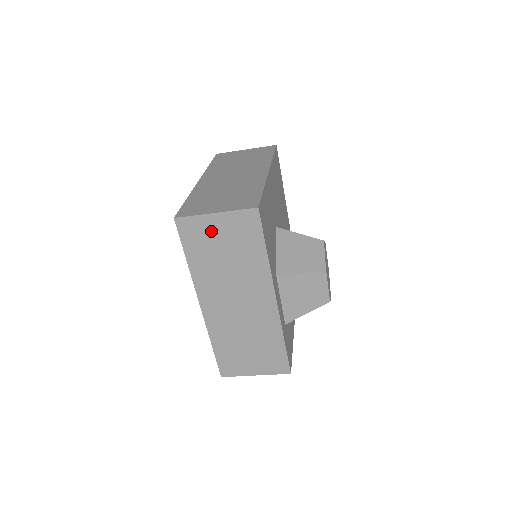
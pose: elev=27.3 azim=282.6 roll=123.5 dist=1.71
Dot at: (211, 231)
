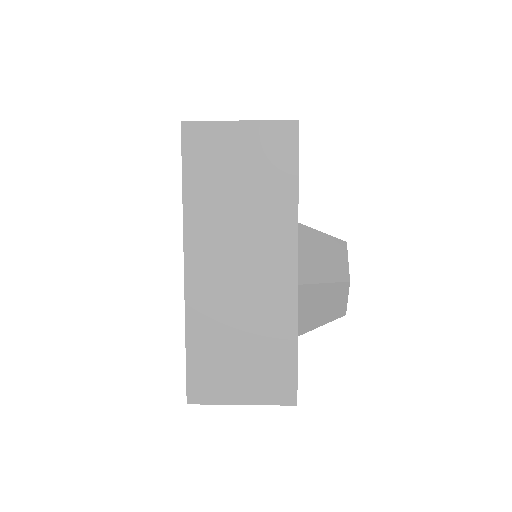
Dot at: occluded
